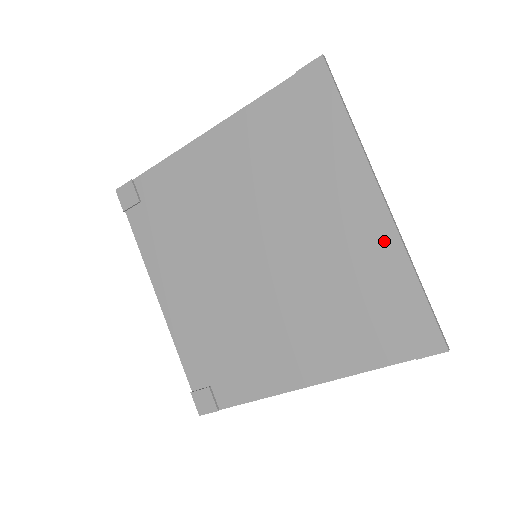
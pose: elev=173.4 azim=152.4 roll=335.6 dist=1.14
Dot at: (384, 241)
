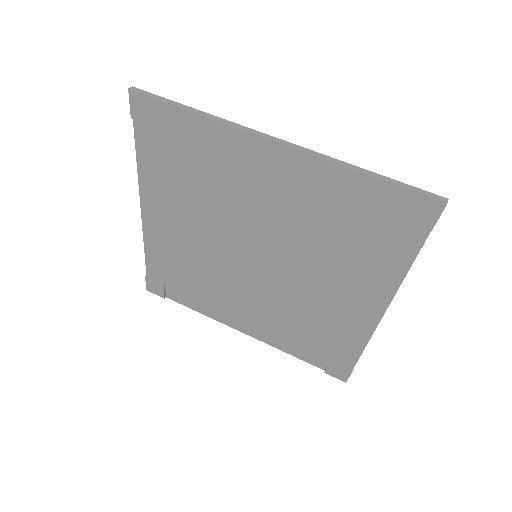
Dot at: (311, 170)
